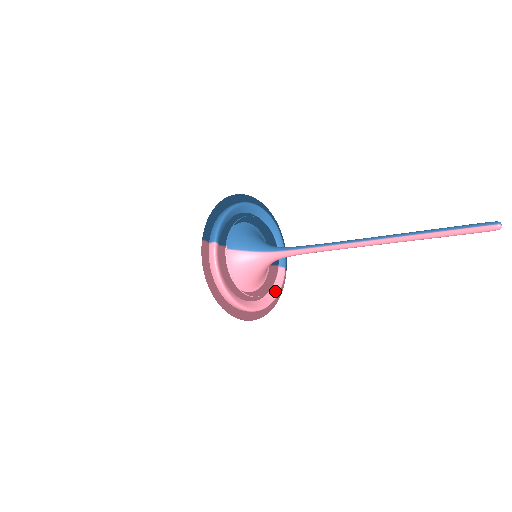
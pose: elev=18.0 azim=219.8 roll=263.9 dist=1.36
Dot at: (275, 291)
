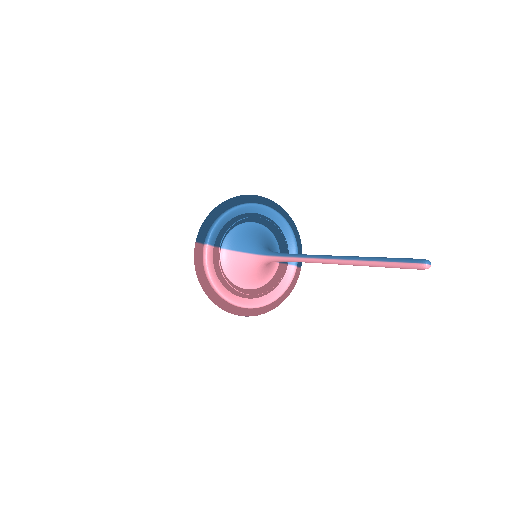
Dot at: (281, 289)
